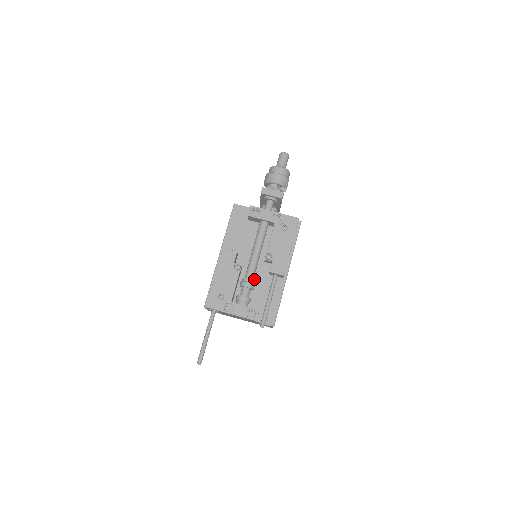
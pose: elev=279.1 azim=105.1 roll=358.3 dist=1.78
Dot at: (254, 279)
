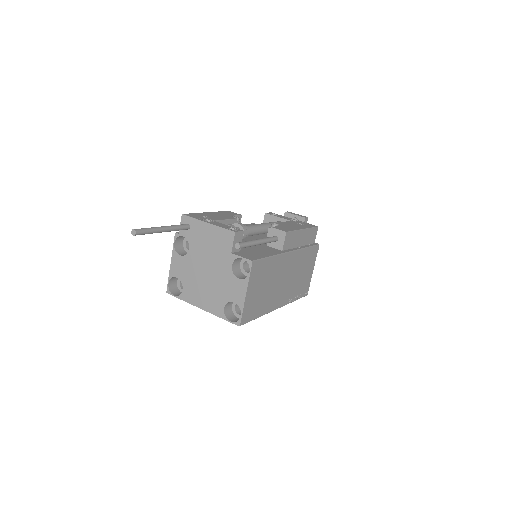
Dot at: occluded
